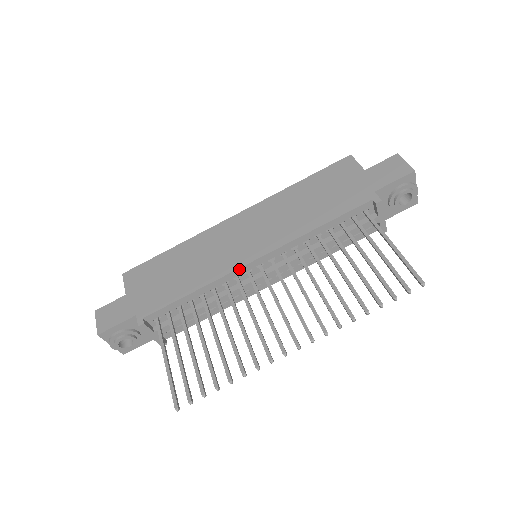
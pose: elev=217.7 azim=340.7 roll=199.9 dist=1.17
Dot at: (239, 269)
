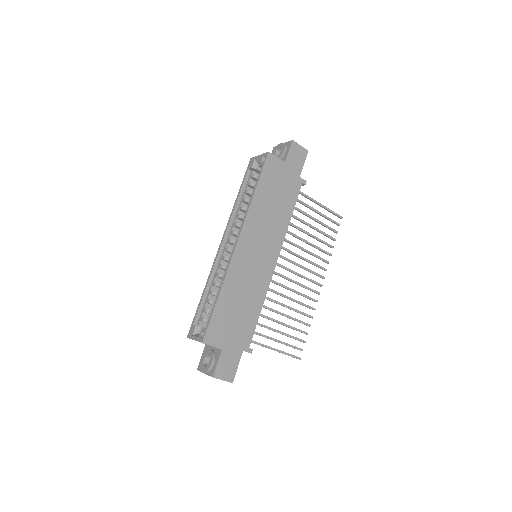
Dot at: (272, 275)
